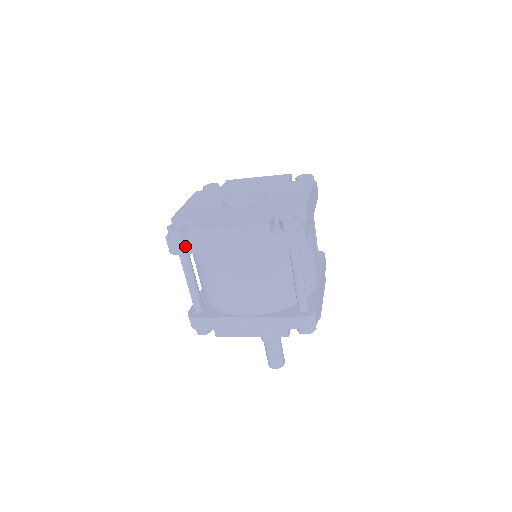
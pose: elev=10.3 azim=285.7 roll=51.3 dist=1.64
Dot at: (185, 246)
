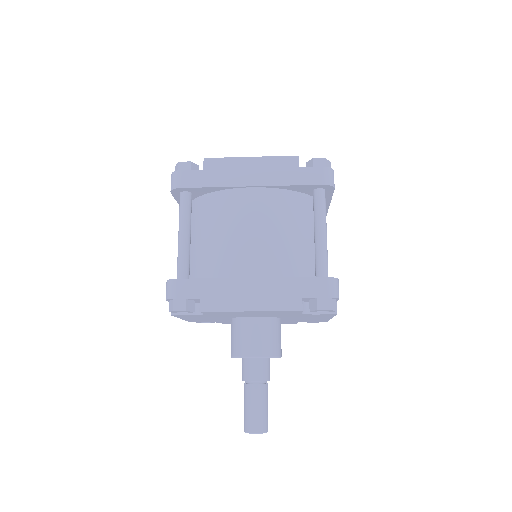
Dot at: (195, 178)
